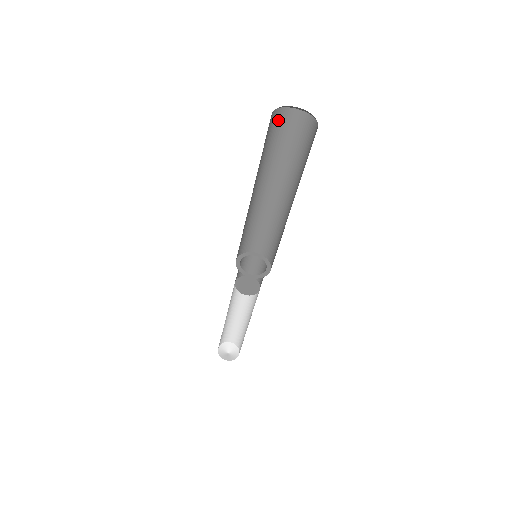
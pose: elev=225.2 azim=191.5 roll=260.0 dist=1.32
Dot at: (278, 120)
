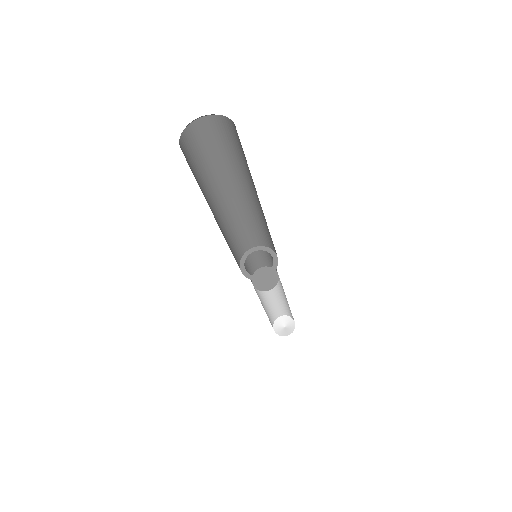
Dot at: (192, 138)
